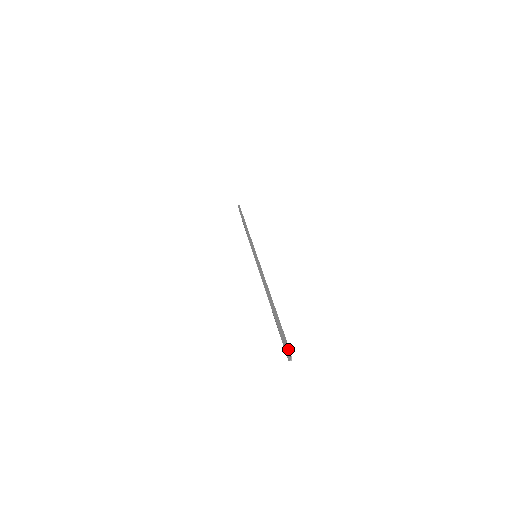
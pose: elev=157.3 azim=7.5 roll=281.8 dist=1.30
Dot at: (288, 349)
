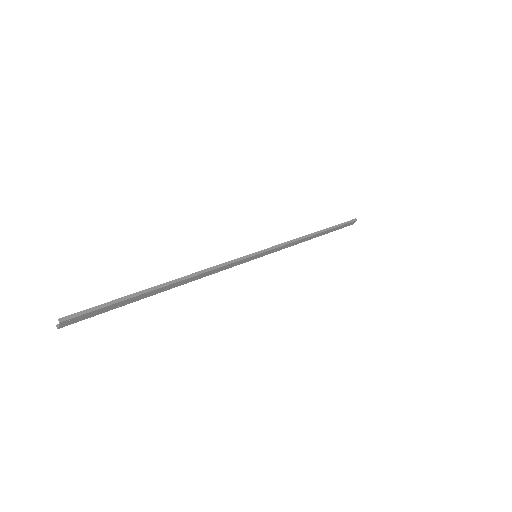
Dot at: (65, 319)
